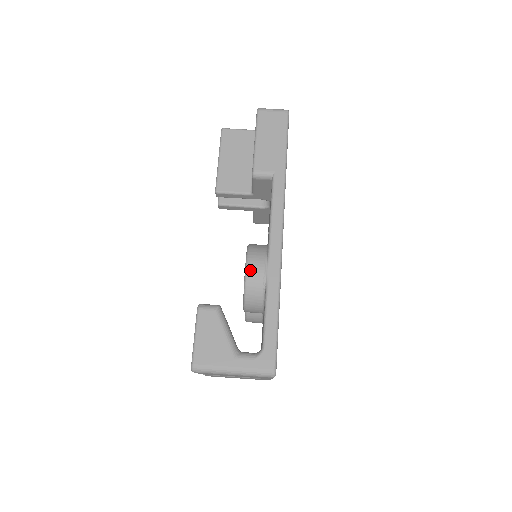
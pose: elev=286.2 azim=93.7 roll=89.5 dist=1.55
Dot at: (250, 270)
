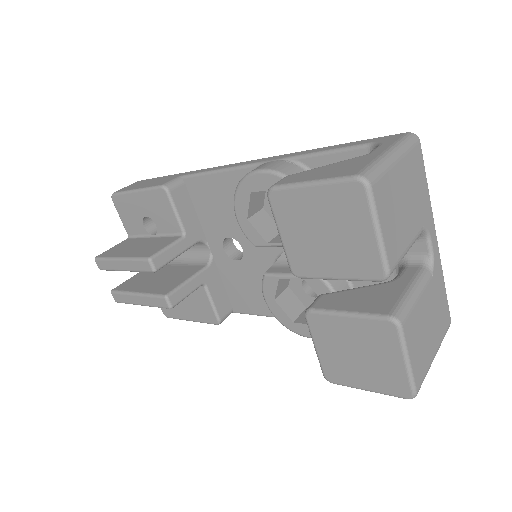
Dot at: (262, 167)
